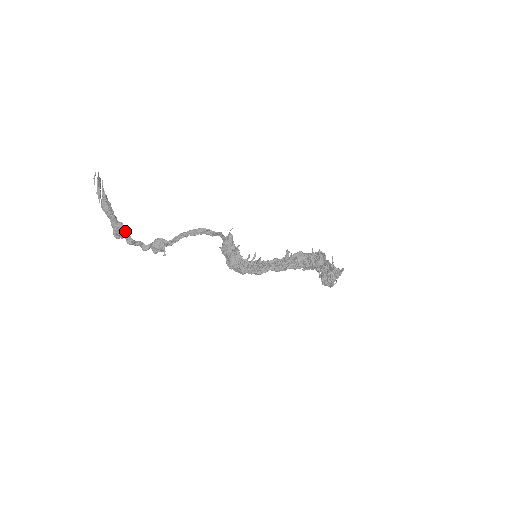
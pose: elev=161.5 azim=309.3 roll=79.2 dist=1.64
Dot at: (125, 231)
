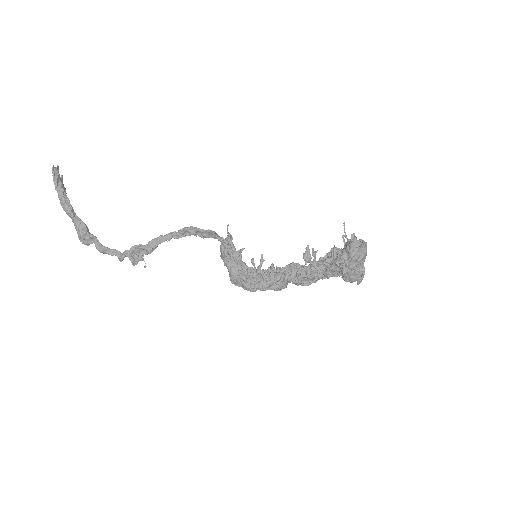
Dot at: (89, 232)
